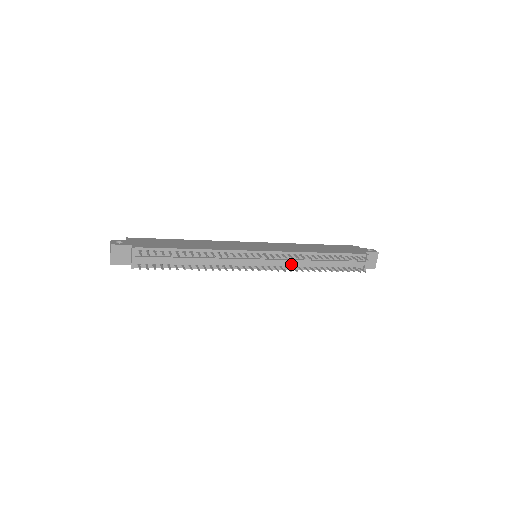
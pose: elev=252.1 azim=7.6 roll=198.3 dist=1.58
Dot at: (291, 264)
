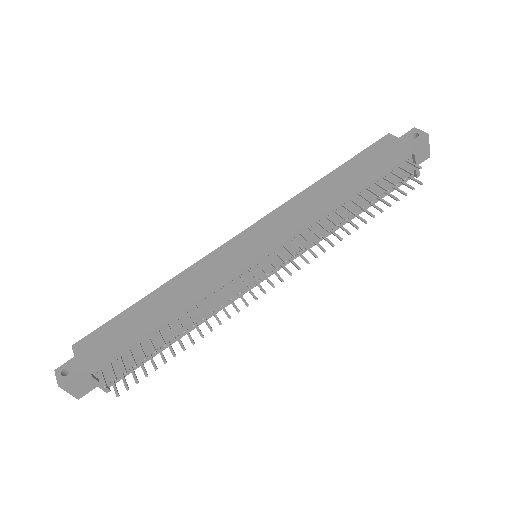
Dot at: occluded
